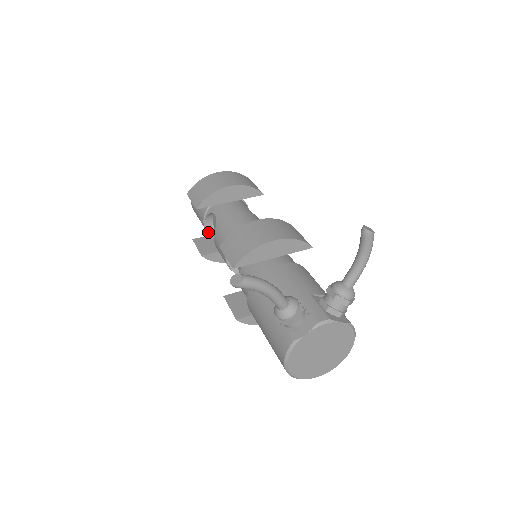
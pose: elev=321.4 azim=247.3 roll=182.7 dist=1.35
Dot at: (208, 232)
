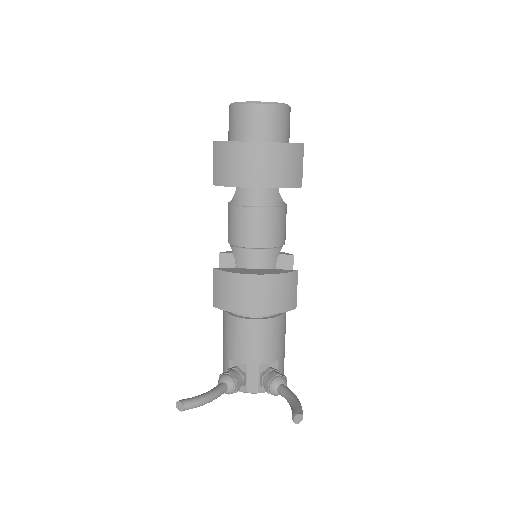
Dot at: occluded
